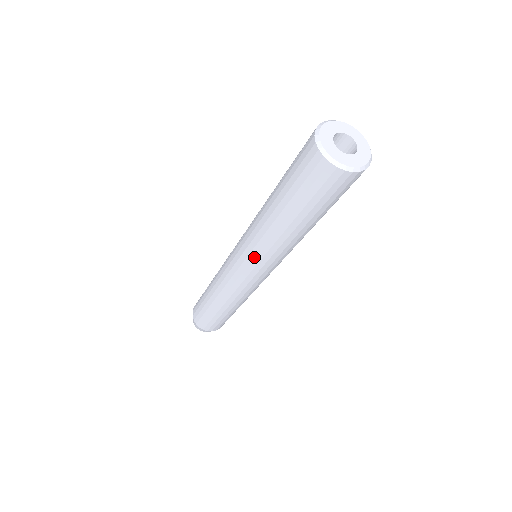
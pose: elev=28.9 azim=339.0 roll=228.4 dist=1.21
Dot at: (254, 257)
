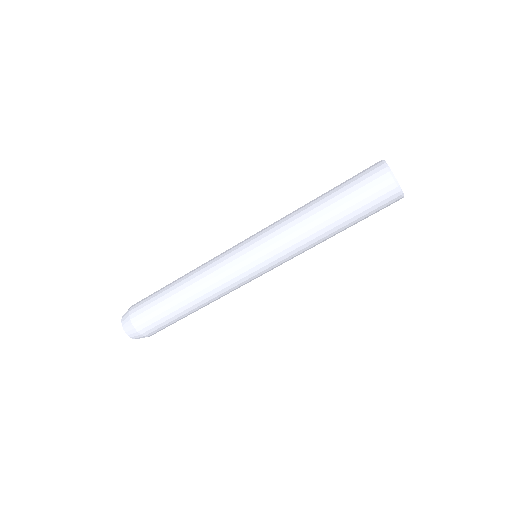
Dot at: (266, 229)
